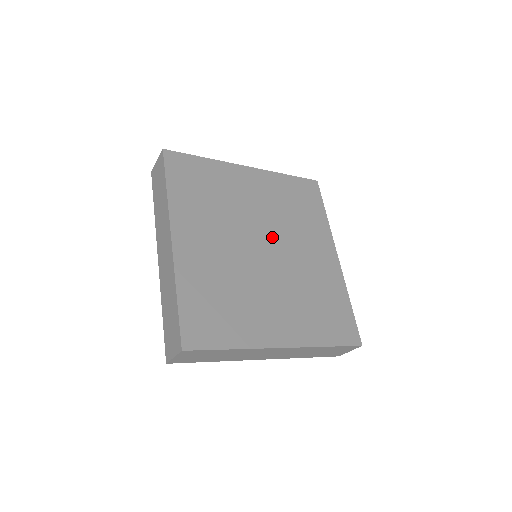
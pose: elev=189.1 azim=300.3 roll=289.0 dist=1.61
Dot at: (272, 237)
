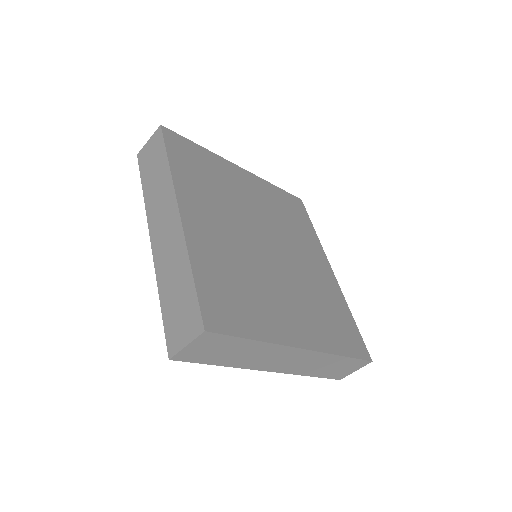
Dot at: (274, 237)
